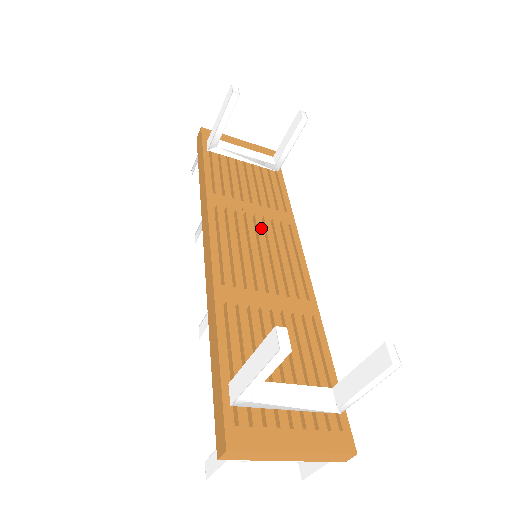
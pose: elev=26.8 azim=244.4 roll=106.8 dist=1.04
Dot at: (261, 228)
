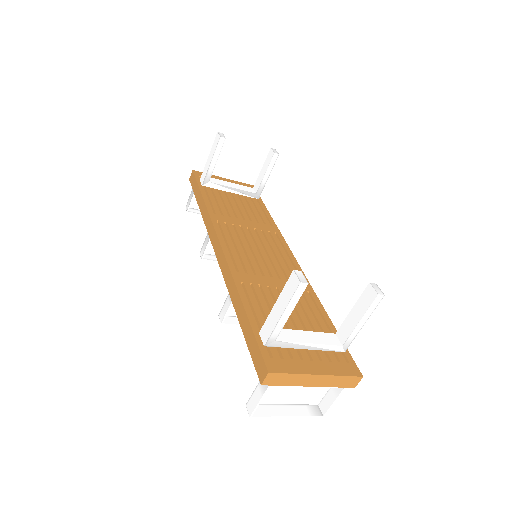
Dot at: (256, 236)
